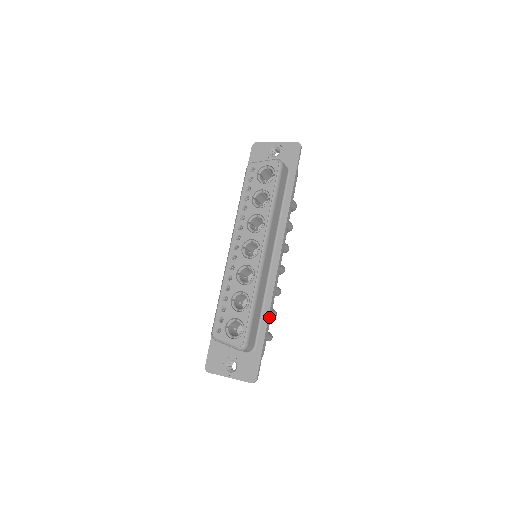
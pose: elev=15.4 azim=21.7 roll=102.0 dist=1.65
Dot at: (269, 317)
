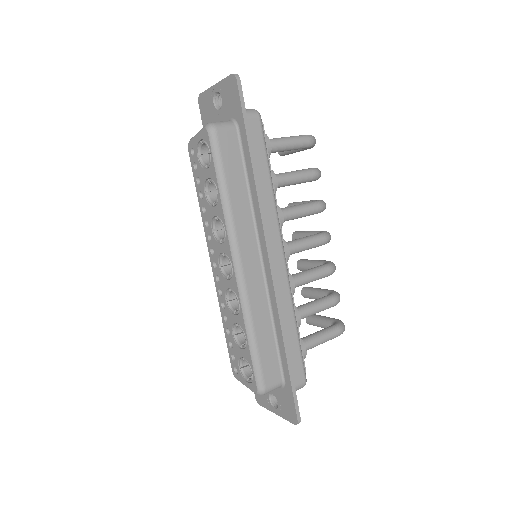
Dot at: (286, 342)
